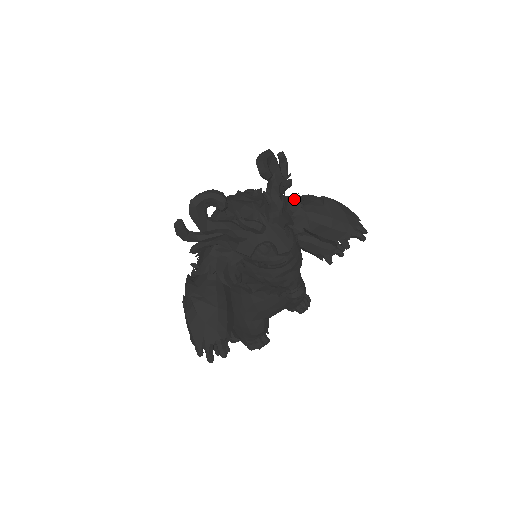
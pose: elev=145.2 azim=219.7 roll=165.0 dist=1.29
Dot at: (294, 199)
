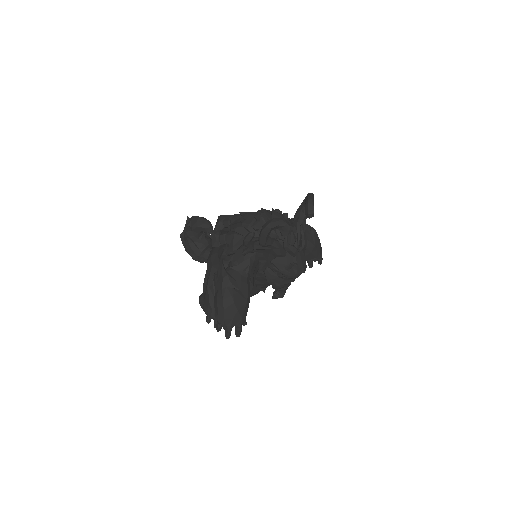
Dot at: occluded
